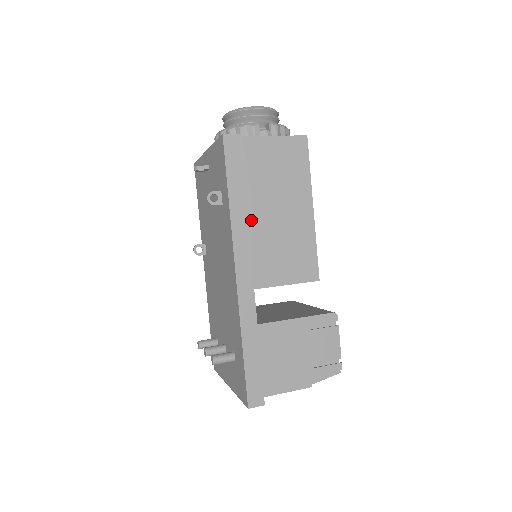
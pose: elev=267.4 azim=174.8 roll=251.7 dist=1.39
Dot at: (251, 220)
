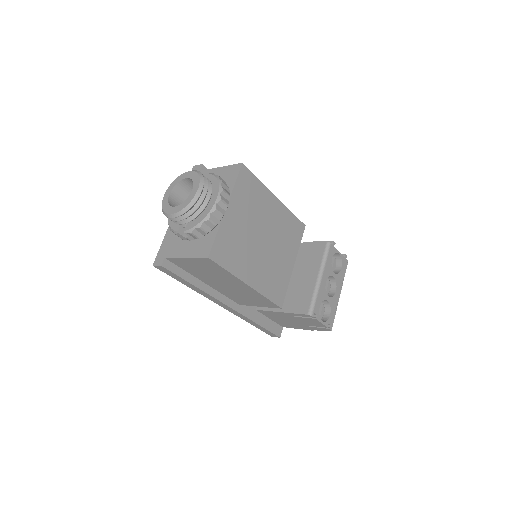
Dot at: (212, 286)
